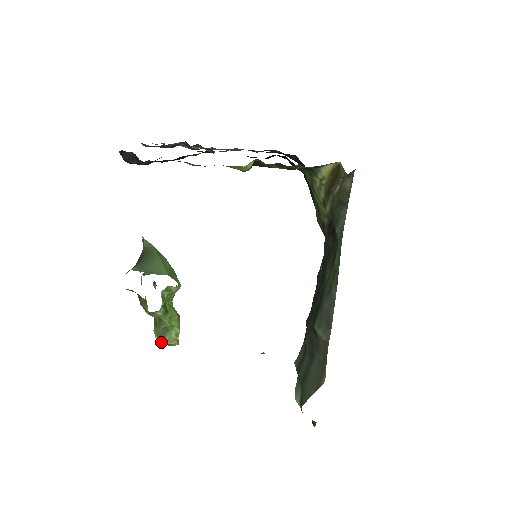
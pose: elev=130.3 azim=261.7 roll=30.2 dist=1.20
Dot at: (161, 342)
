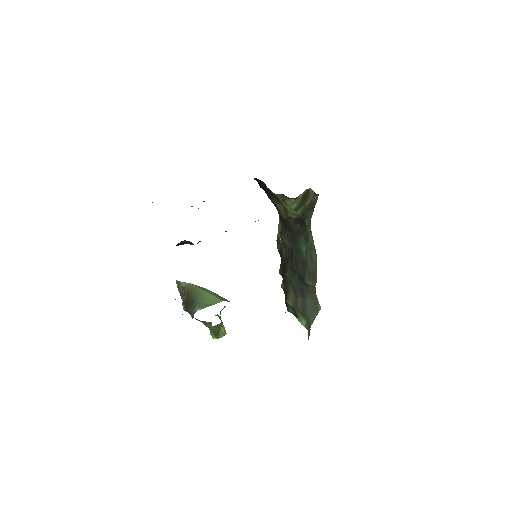
Dot at: occluded
